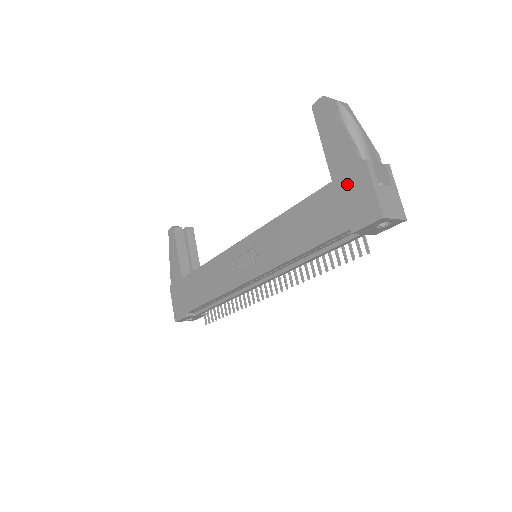
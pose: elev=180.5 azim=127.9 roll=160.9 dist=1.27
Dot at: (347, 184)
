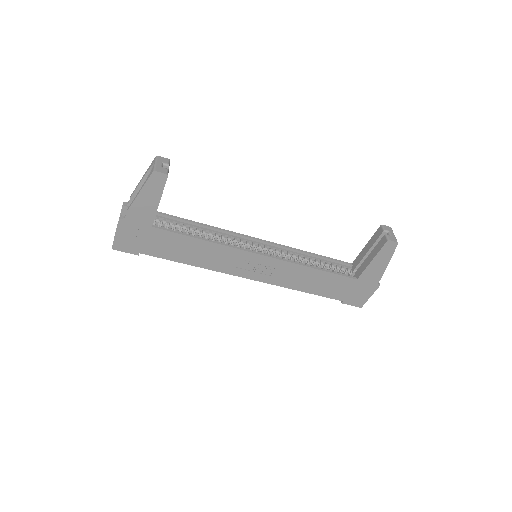
Dot at: (362, 287)
